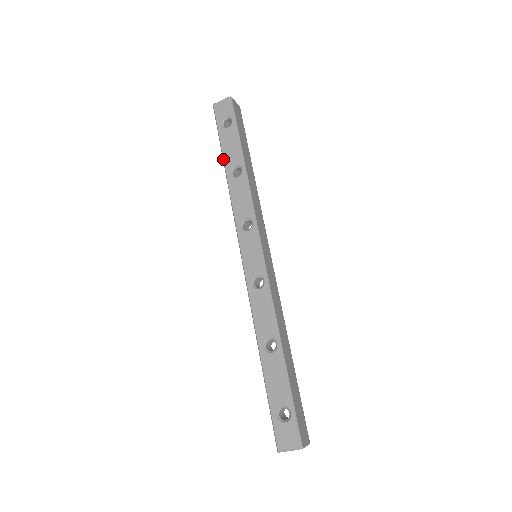
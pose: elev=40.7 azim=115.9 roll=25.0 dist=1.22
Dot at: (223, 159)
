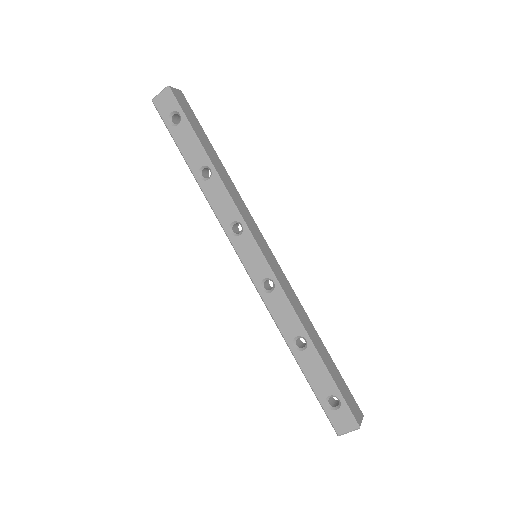
Dot at: (186, 162)
